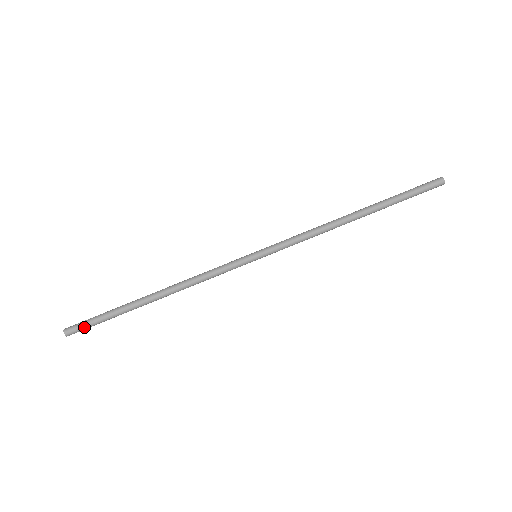
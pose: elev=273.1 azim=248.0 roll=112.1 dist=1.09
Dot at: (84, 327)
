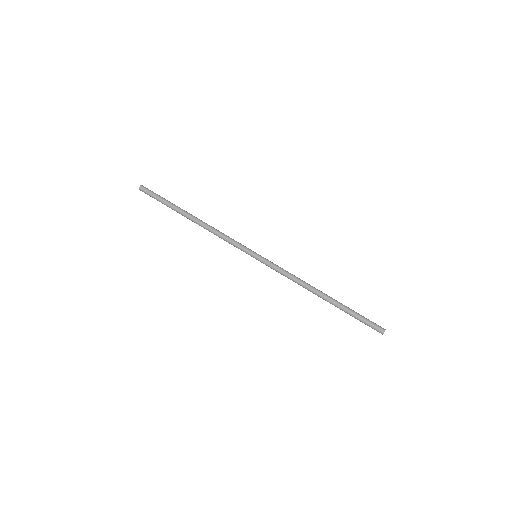
Dot at: (150, 195)
